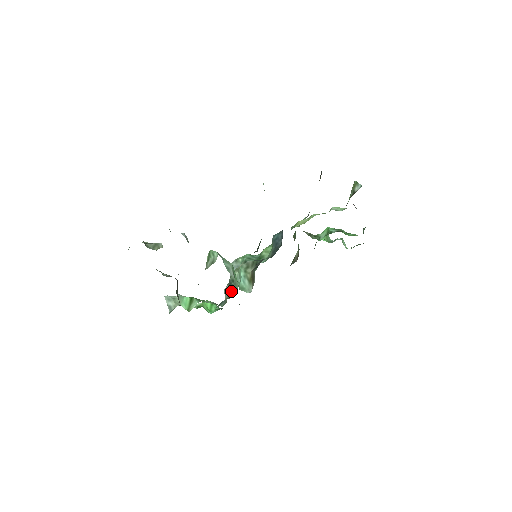
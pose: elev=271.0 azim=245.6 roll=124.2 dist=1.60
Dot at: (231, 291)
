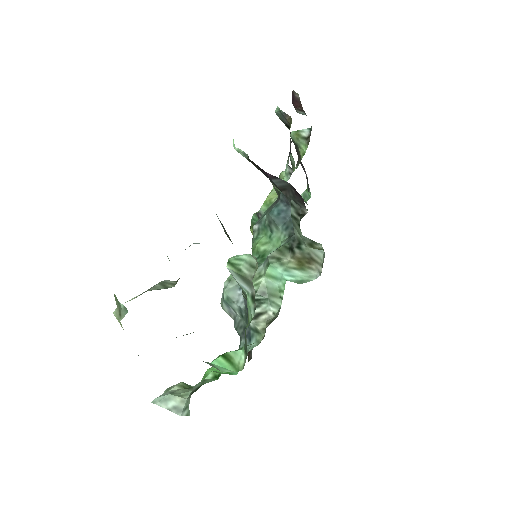
Dot at: (268, 309)
